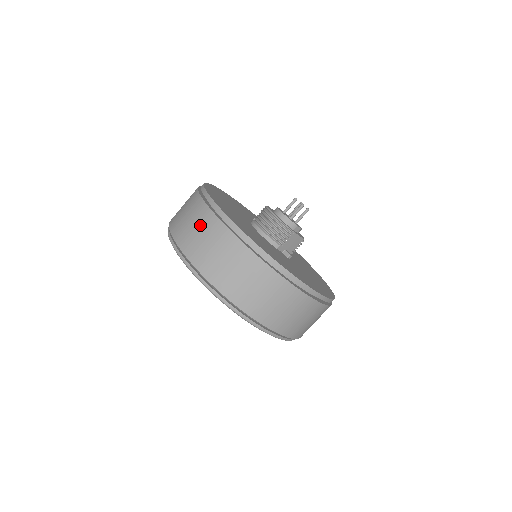
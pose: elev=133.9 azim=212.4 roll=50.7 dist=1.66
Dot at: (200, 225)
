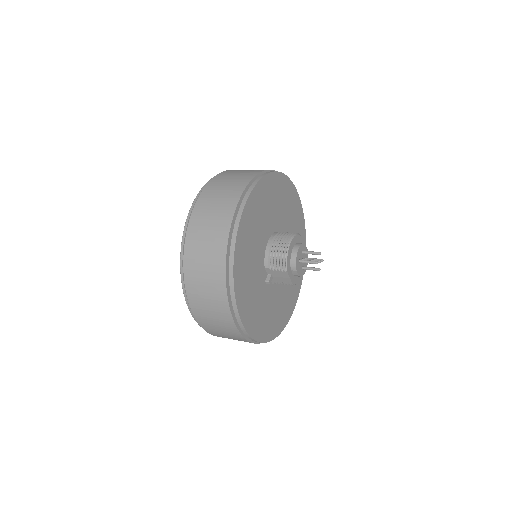
Dot at: (226, 194)
